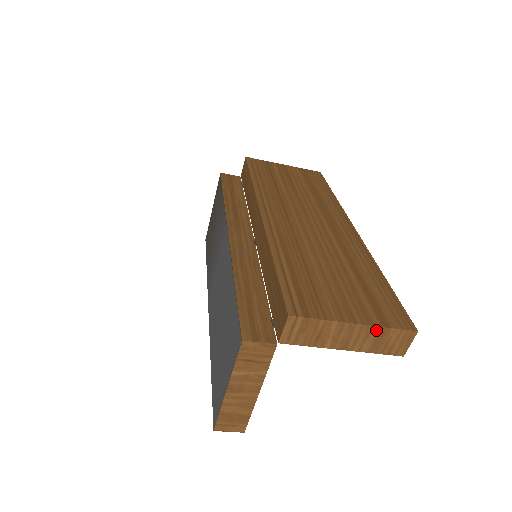
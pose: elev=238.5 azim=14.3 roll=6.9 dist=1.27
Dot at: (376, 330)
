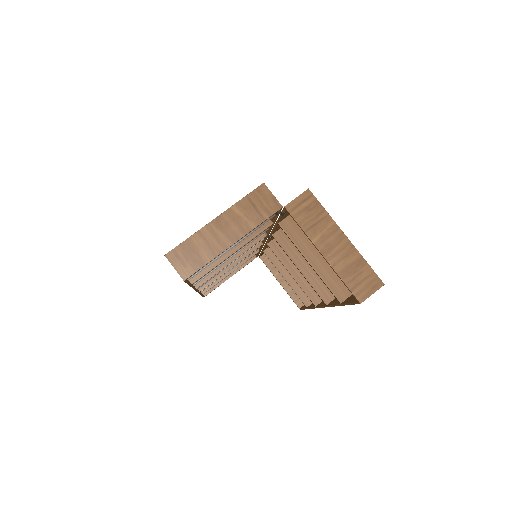
Dot at: (356, 255)
